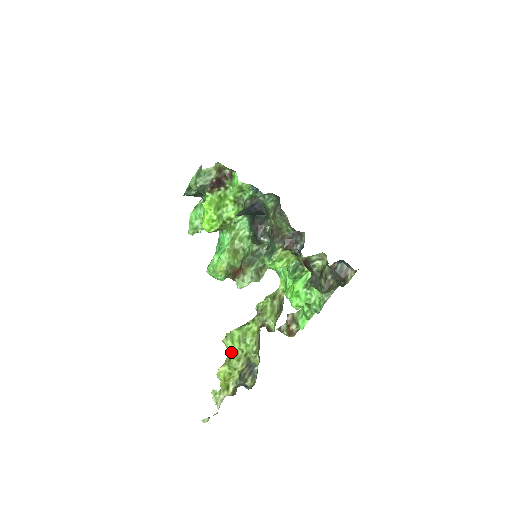
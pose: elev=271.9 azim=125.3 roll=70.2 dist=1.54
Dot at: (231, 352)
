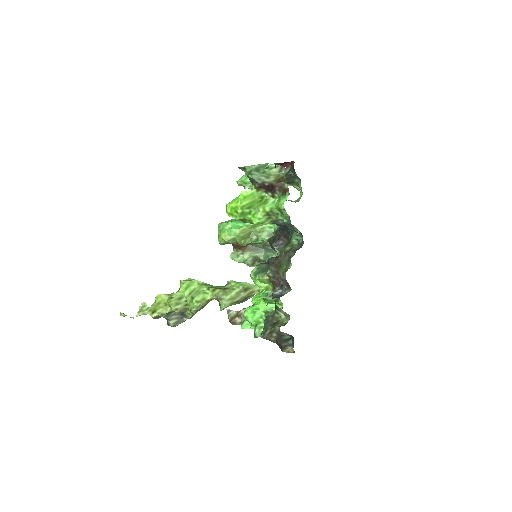
Dot at: (179, 293)
